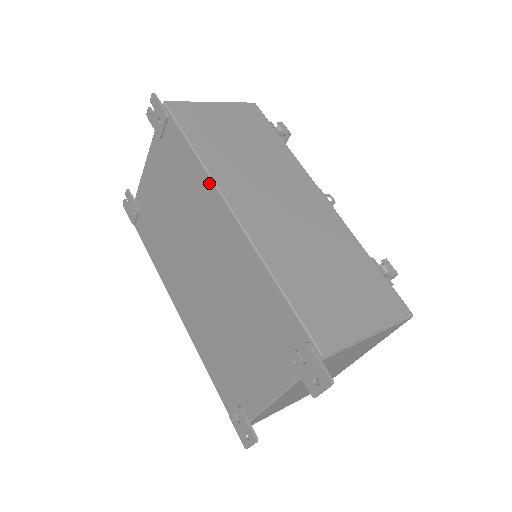
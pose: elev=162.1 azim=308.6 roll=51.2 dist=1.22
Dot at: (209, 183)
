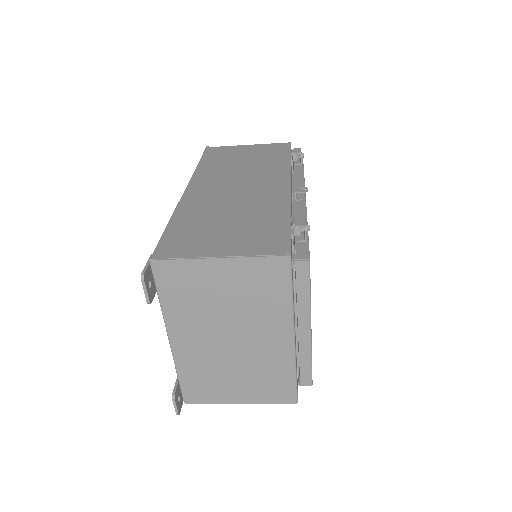
Dot at: occluded
